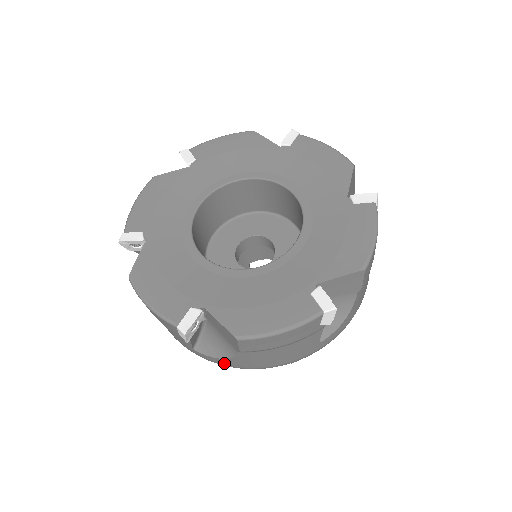
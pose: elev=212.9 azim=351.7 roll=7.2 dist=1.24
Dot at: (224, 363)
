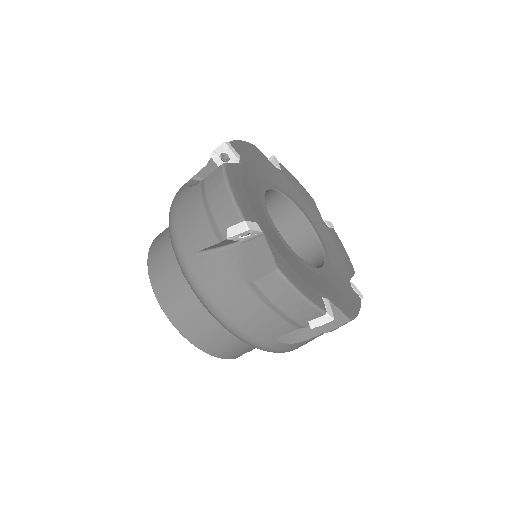
Dot at: (285, 348)
